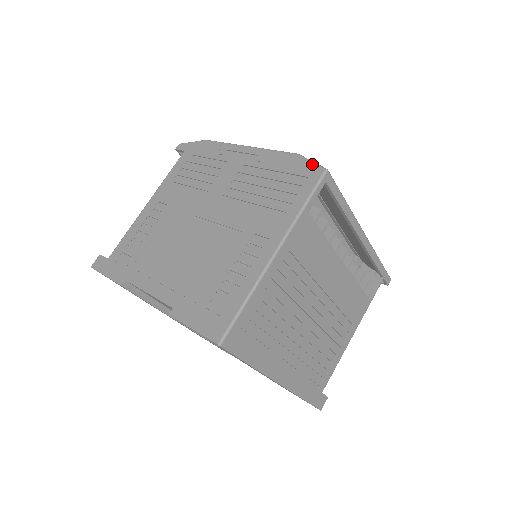
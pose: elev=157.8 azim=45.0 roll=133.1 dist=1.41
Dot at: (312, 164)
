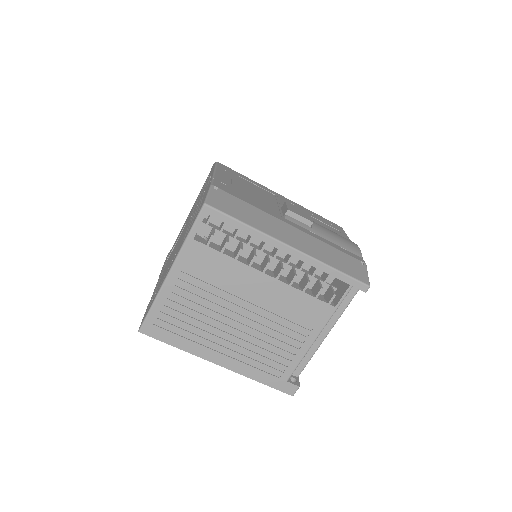
Dot at: (205, 197)
